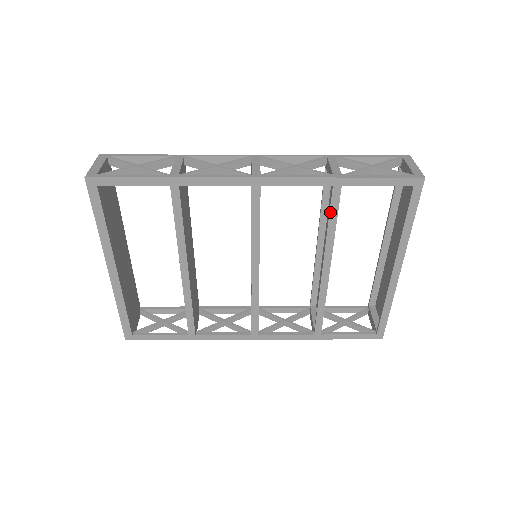
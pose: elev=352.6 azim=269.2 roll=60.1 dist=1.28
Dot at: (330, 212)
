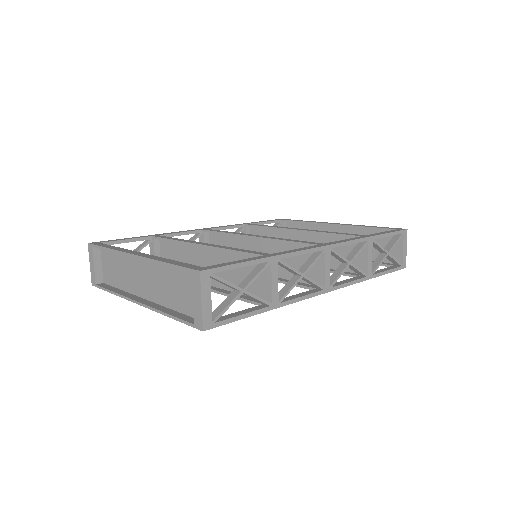
Dot at: occluded
